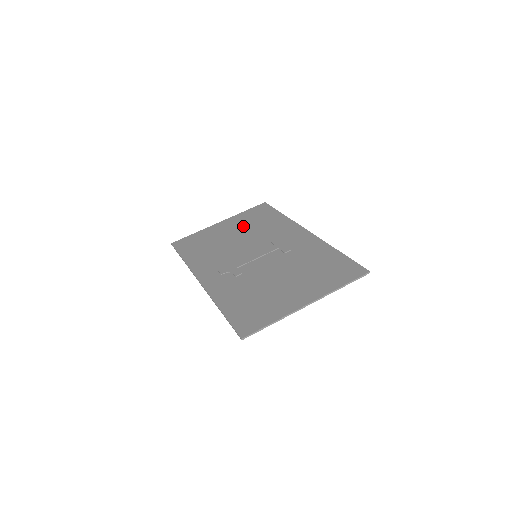
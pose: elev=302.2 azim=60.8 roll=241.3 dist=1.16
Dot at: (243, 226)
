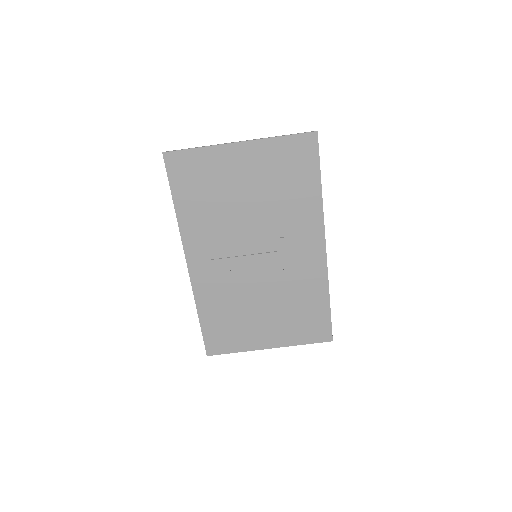
Dot at: (265, 181)
